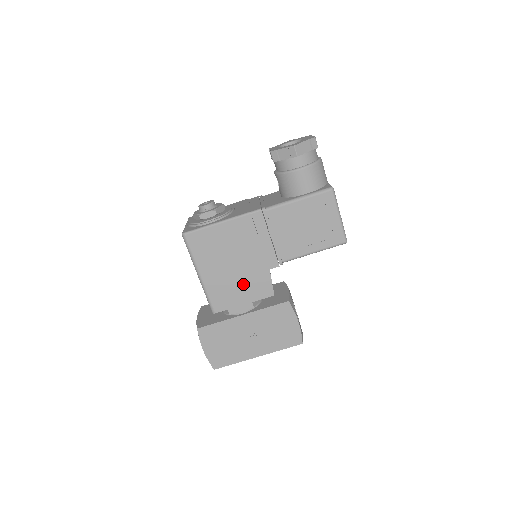
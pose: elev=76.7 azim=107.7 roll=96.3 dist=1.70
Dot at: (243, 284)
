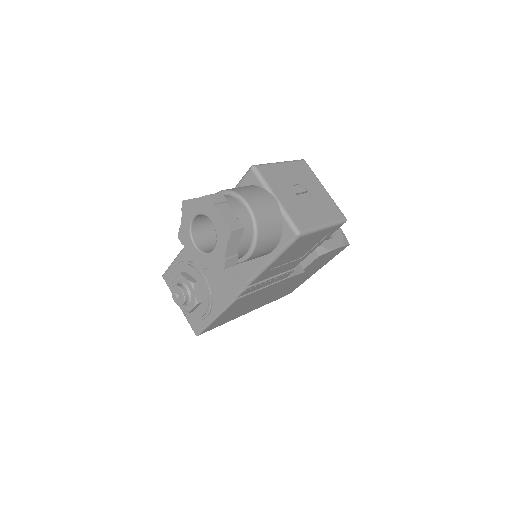
Dot at: (273, 293)
